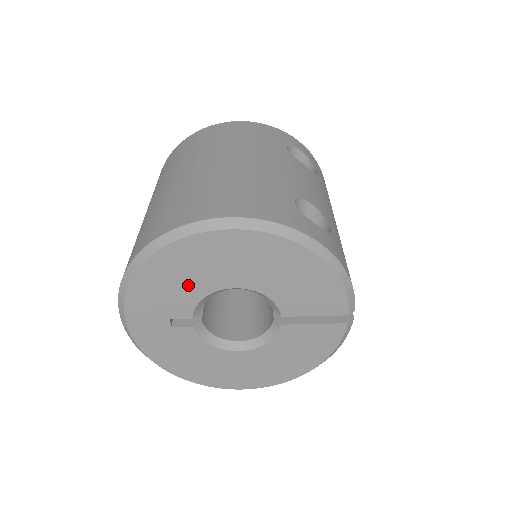
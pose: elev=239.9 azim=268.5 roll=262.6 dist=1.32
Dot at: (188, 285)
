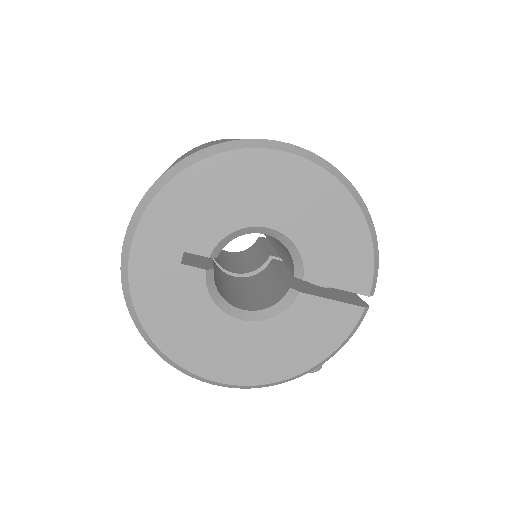
Dot at: (223, 210)
